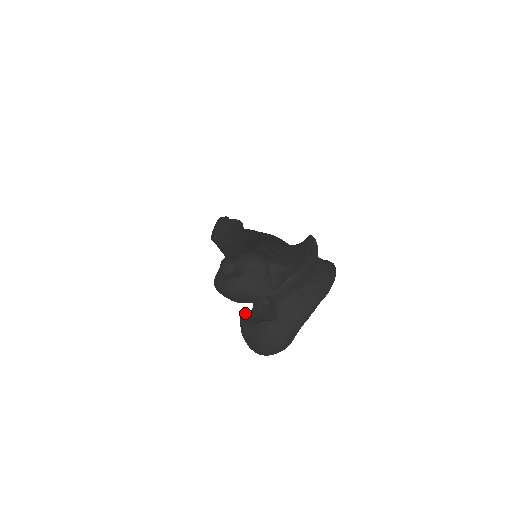
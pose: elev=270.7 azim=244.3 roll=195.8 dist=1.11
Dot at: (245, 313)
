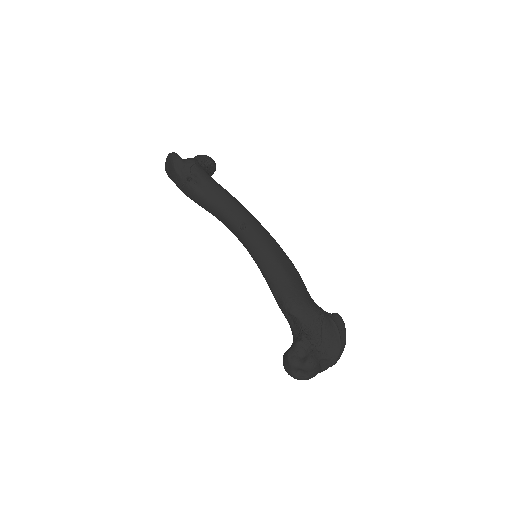
Dot at: occluded
